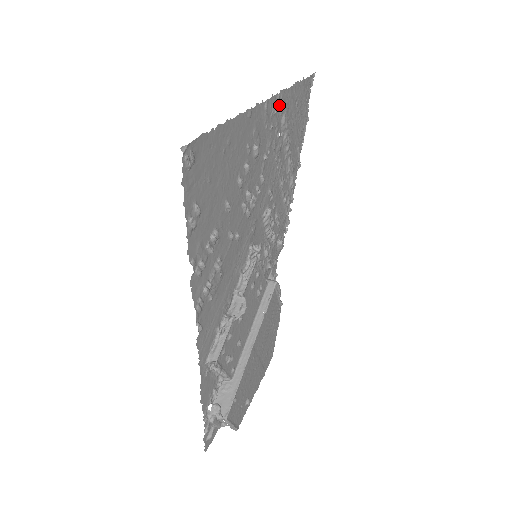
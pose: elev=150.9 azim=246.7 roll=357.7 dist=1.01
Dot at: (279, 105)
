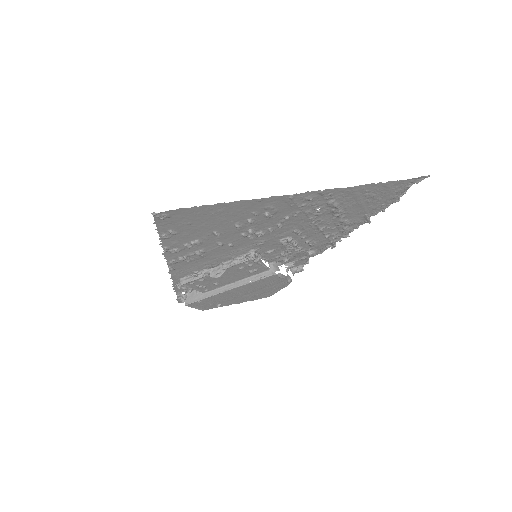
Dot at: (323, 195)
